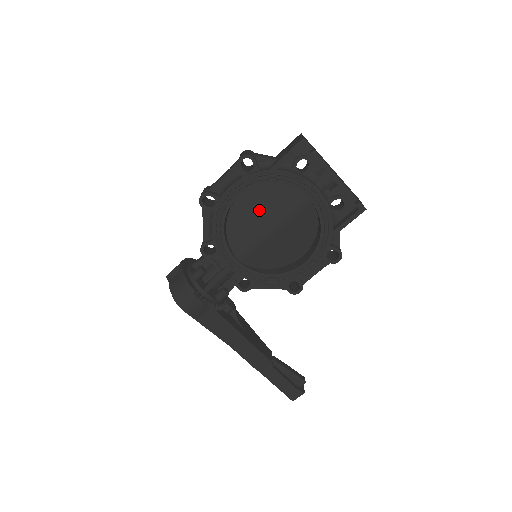
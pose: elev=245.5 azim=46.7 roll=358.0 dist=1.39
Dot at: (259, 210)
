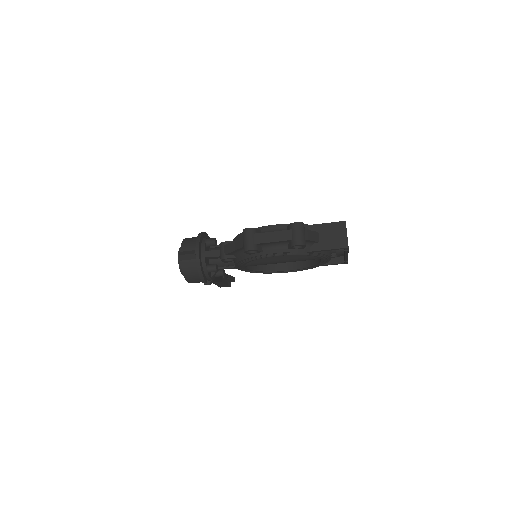
Dot at: occluded
